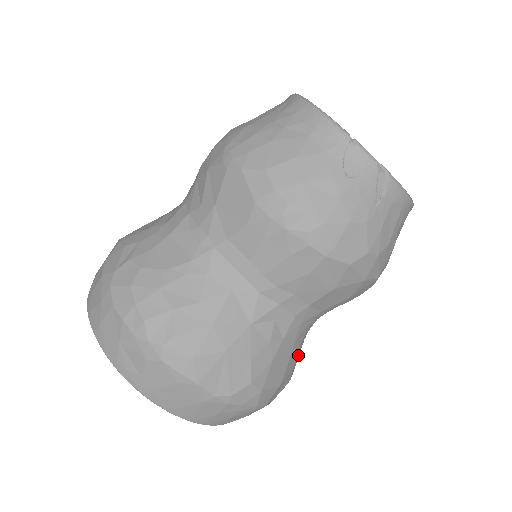
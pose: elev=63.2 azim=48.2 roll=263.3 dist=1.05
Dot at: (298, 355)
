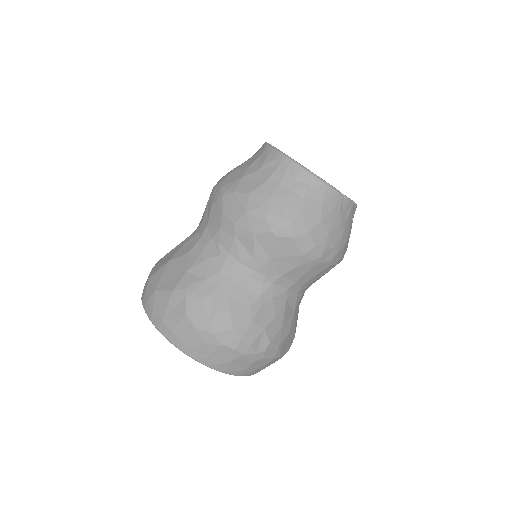
Dot at: occluded
